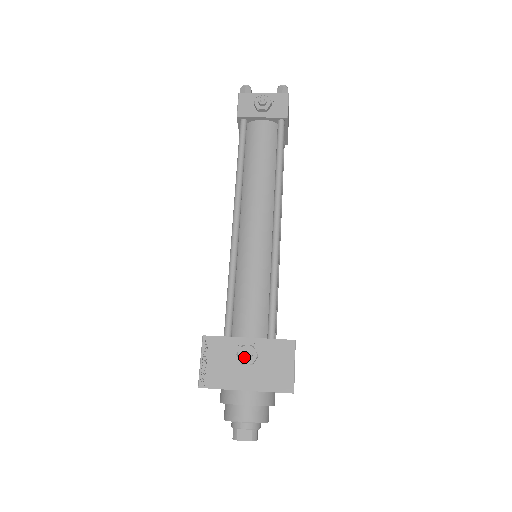
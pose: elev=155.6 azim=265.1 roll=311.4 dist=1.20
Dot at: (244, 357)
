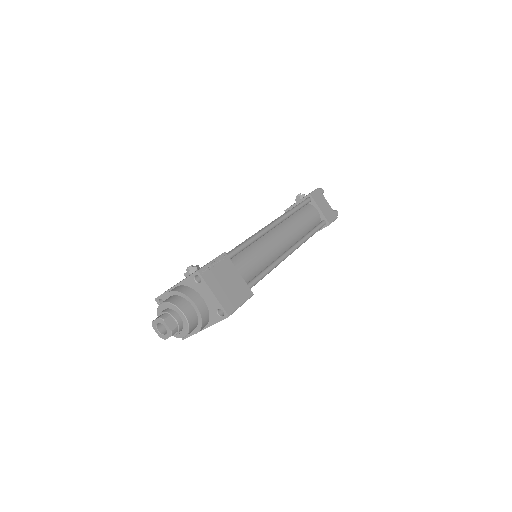
Dot at: (186, 269)
